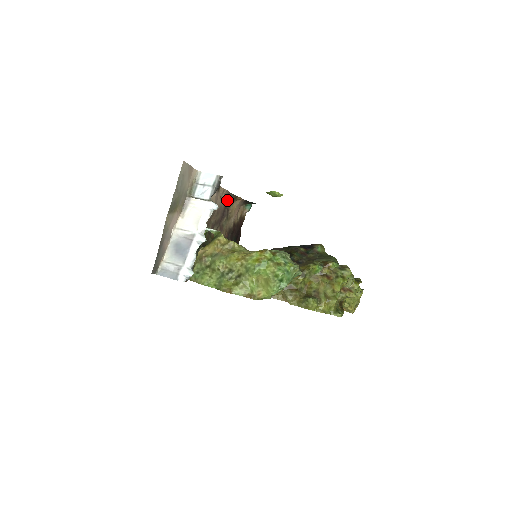
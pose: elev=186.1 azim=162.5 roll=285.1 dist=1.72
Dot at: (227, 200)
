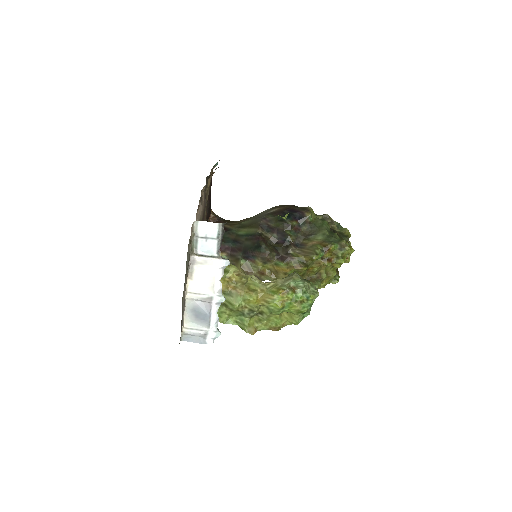
Dot at: occluded
